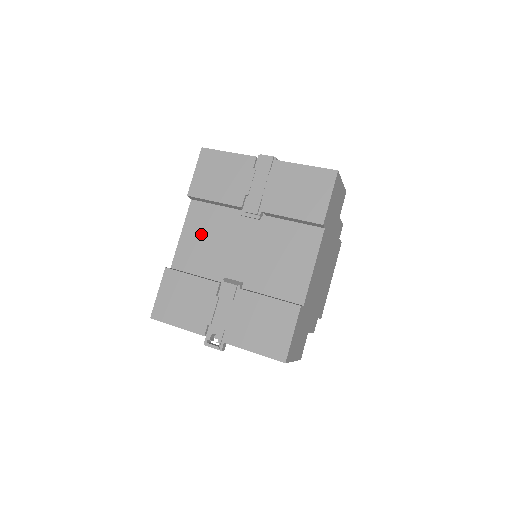
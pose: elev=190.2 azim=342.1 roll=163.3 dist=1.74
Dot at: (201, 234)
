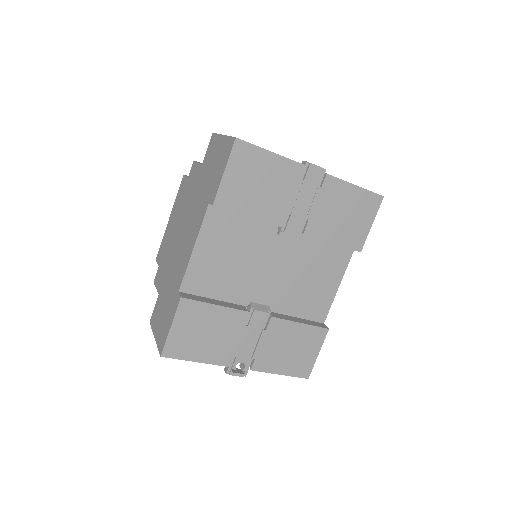
Dot at: (221, 250)
